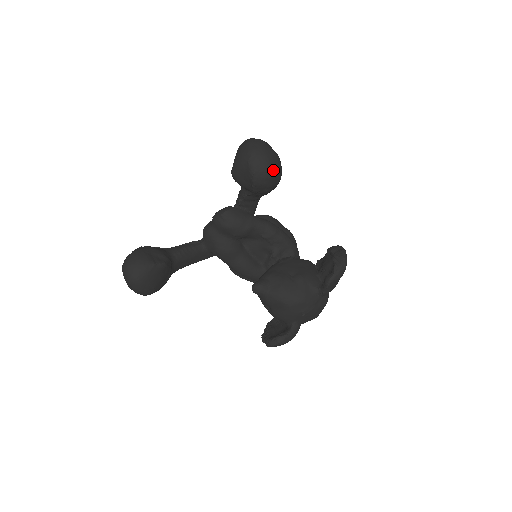
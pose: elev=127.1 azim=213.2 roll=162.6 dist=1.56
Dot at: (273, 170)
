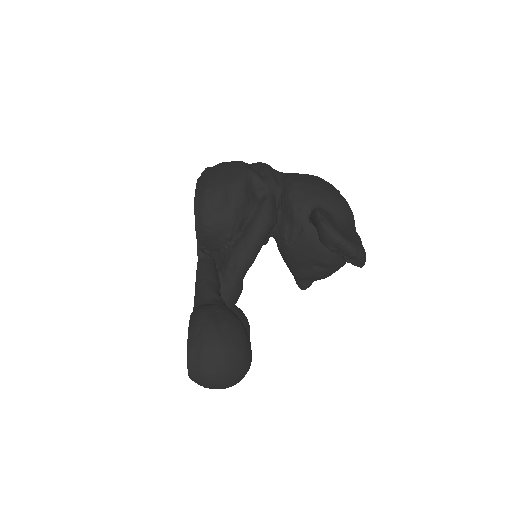
Dot at: (247, 363)
